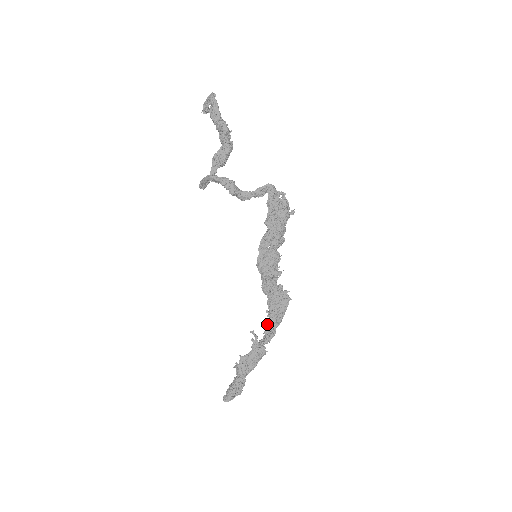
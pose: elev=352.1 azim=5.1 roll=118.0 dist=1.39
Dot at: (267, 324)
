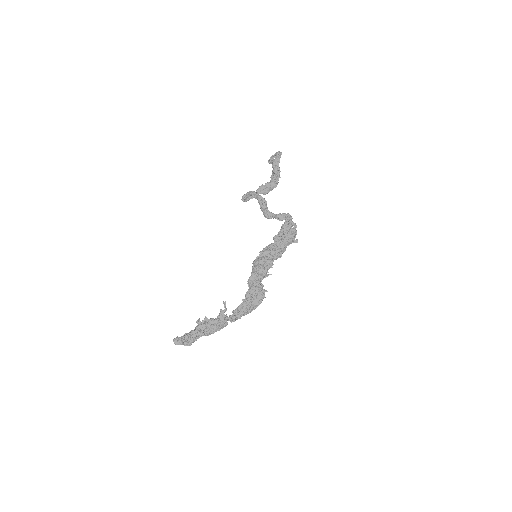
Dot at: (238, 306)
